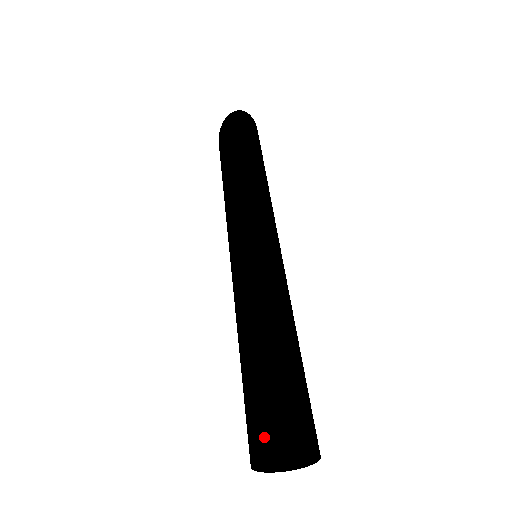
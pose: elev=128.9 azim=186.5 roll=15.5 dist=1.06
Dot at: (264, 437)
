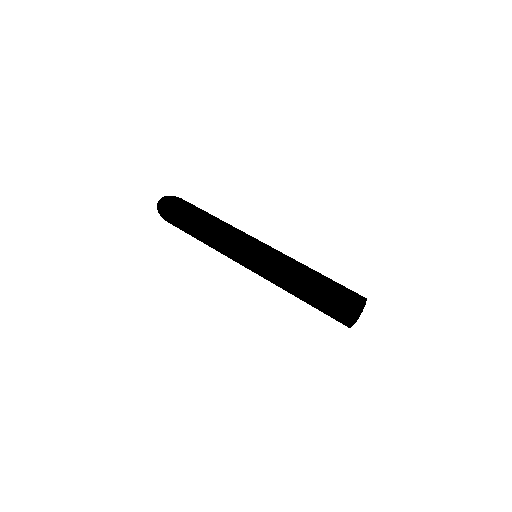
Dot at: (341, 320)
